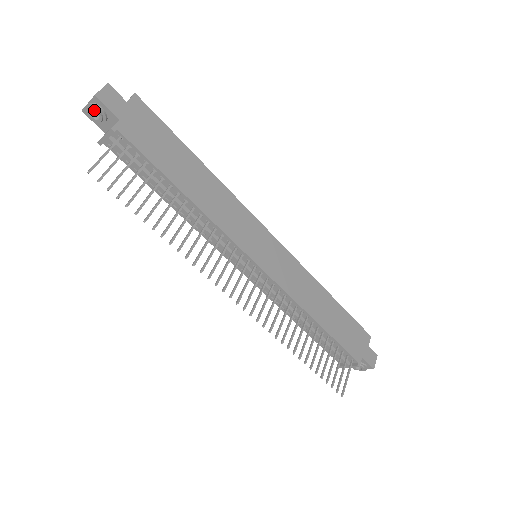
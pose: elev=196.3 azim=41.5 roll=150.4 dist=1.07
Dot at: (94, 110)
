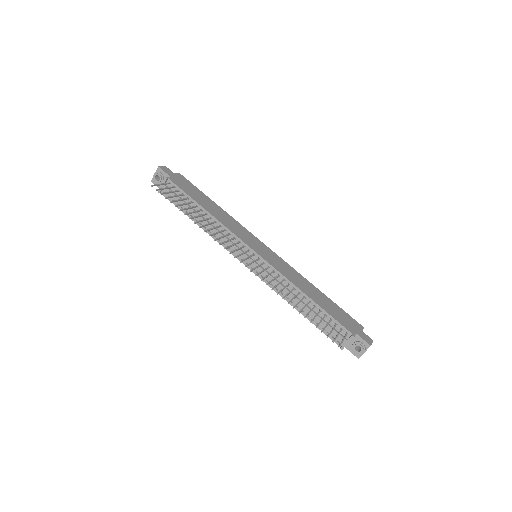
Dot at: (157, 174)
